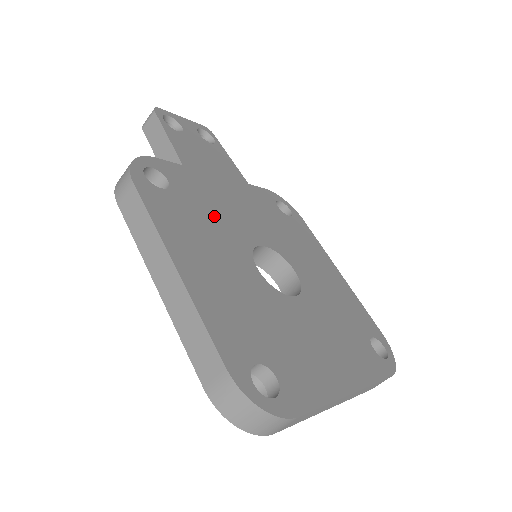
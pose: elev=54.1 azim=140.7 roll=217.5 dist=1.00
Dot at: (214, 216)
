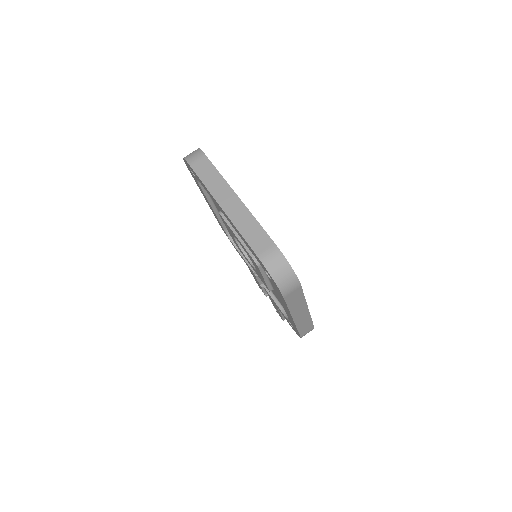
Dot at: occluded
